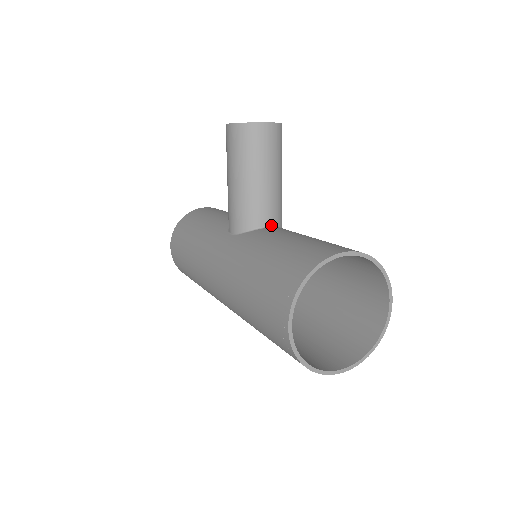
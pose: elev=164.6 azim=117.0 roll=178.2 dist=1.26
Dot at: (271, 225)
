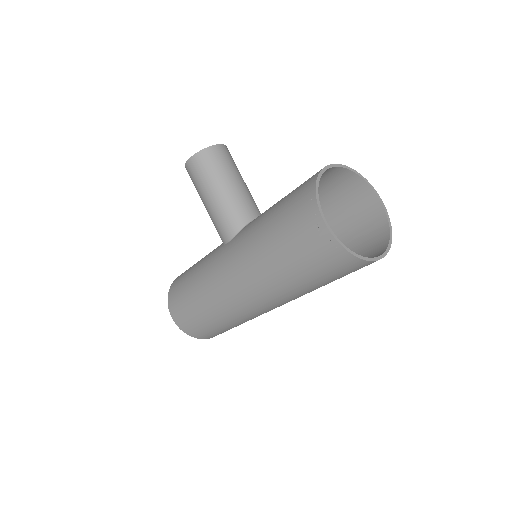
Dot at: occluded
